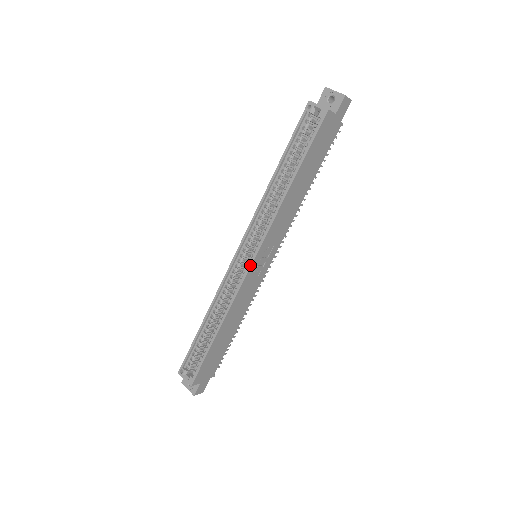
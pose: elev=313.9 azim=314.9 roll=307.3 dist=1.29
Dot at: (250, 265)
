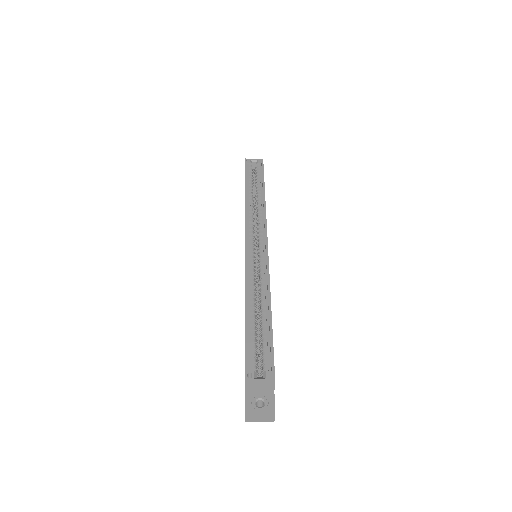
Dot at: (267, 245)
